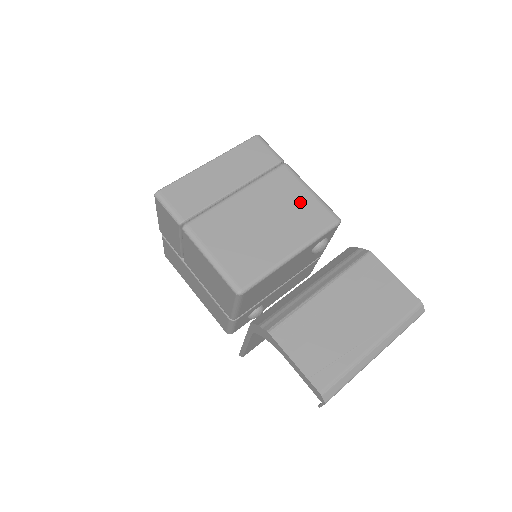
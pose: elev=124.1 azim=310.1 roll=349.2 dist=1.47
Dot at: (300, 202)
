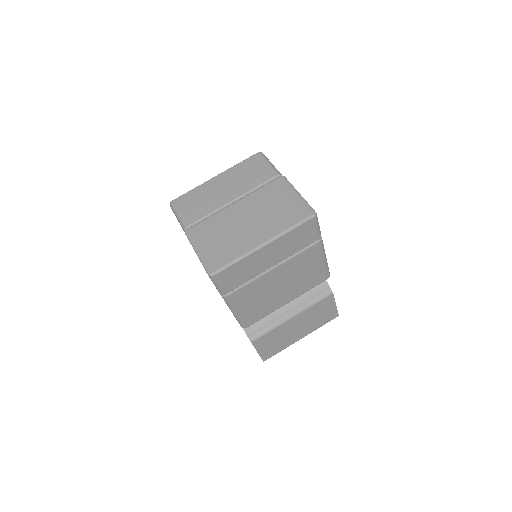
Dot at: (313, 270)
